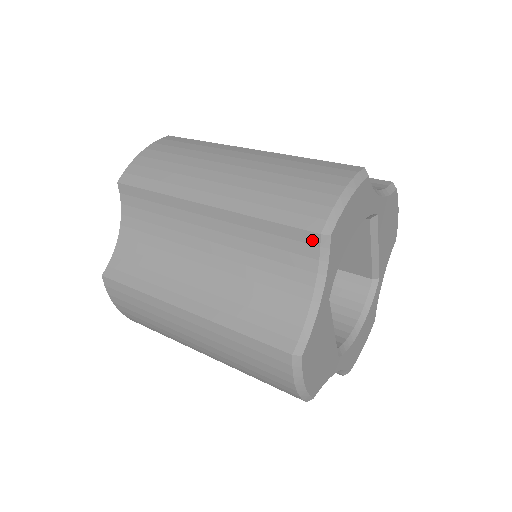
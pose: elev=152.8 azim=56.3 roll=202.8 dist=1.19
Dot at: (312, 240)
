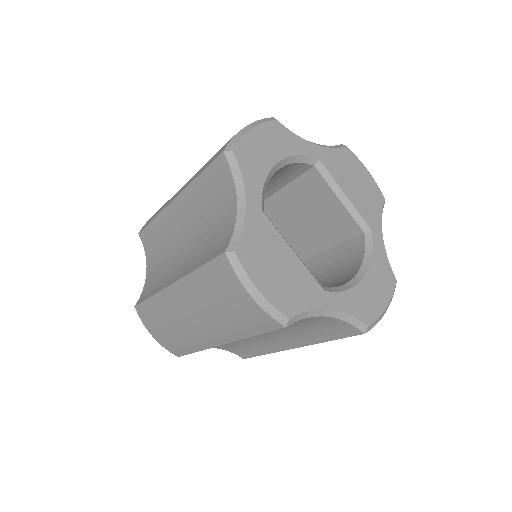
Dot at: (223, 162)
